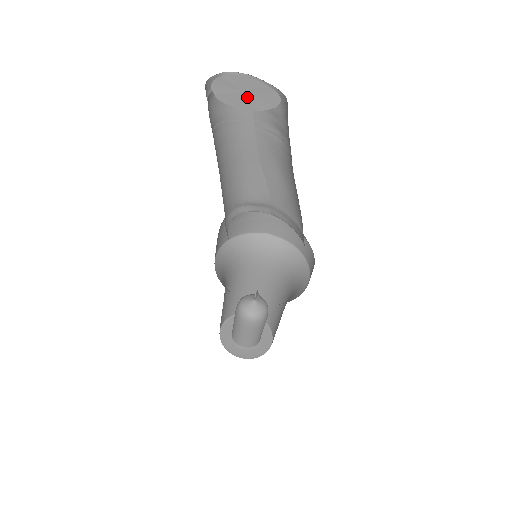
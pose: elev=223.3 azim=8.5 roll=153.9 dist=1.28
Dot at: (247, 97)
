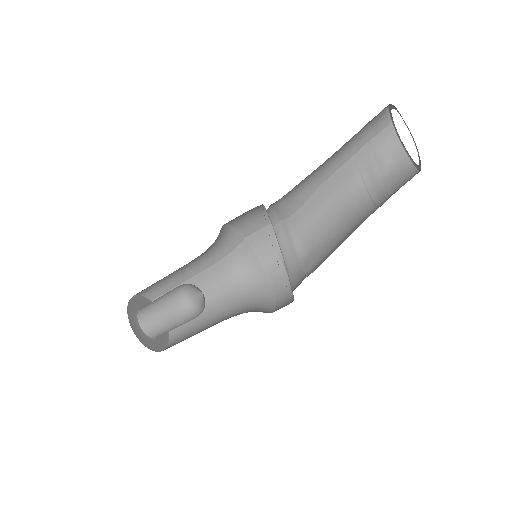
Dot at: occluded
